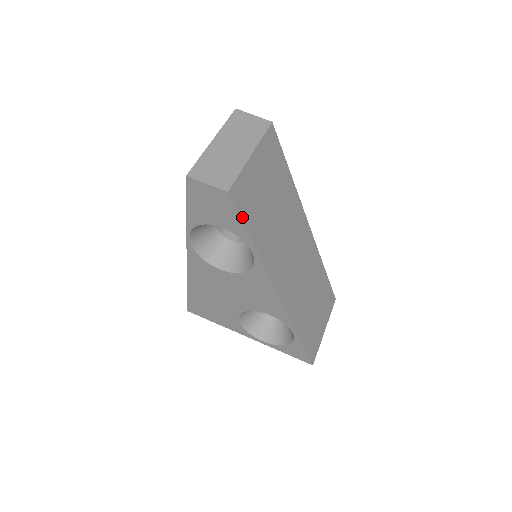
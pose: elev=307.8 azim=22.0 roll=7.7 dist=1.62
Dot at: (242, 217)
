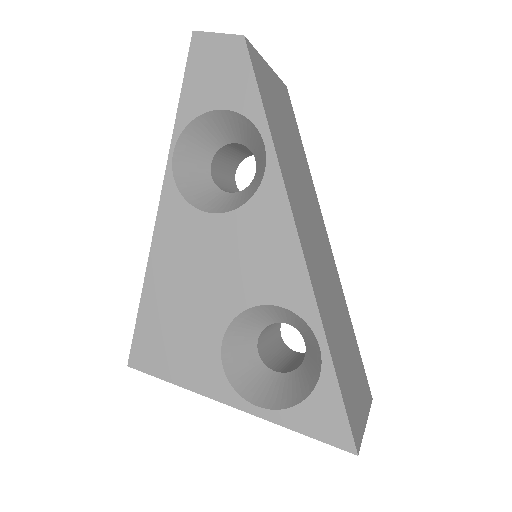
Dot at: (257, 81)
